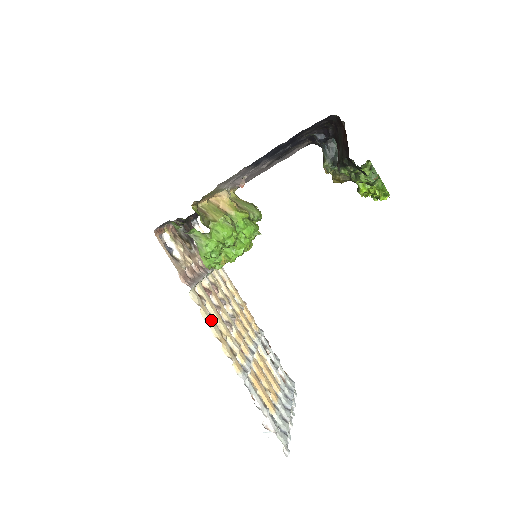
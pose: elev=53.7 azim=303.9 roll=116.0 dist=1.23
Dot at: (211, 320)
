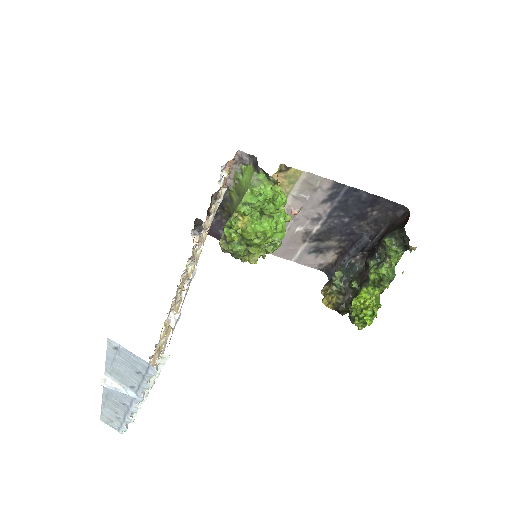
Dot at: occluded
